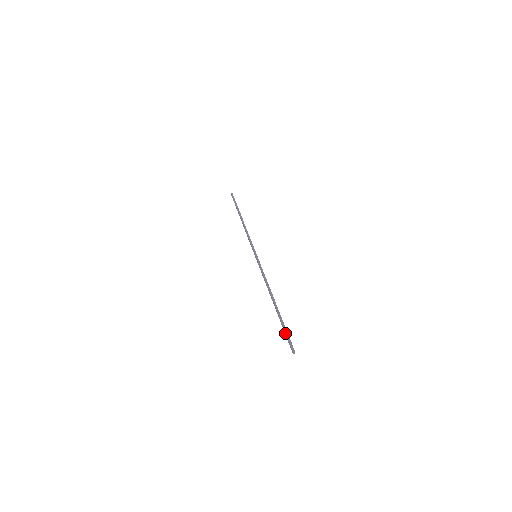
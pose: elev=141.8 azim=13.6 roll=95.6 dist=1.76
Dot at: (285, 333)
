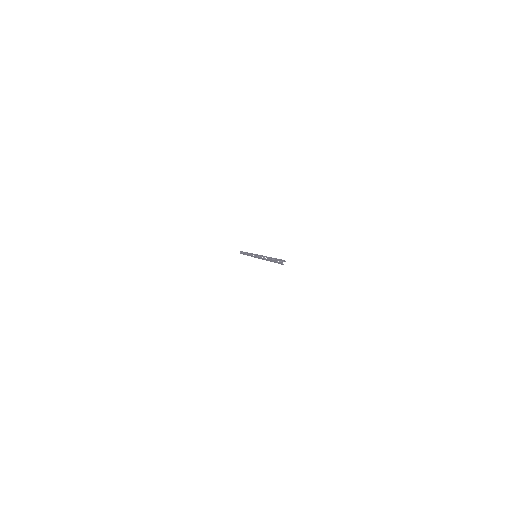
Dot at: (277, 259)
